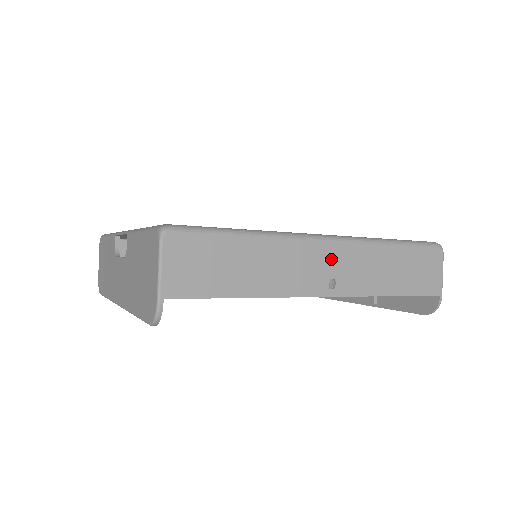
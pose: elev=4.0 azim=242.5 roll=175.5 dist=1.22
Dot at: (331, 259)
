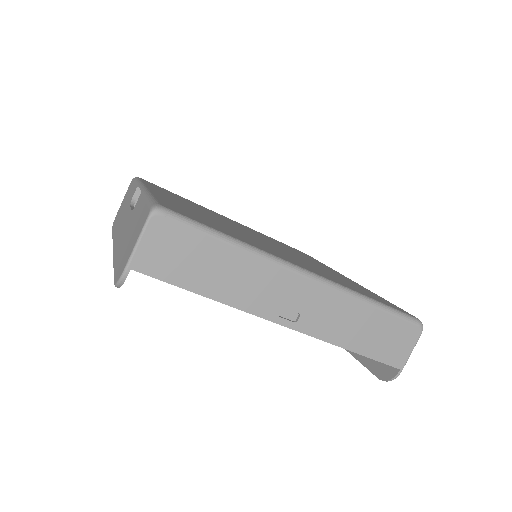
Dot at: (304, 295)
